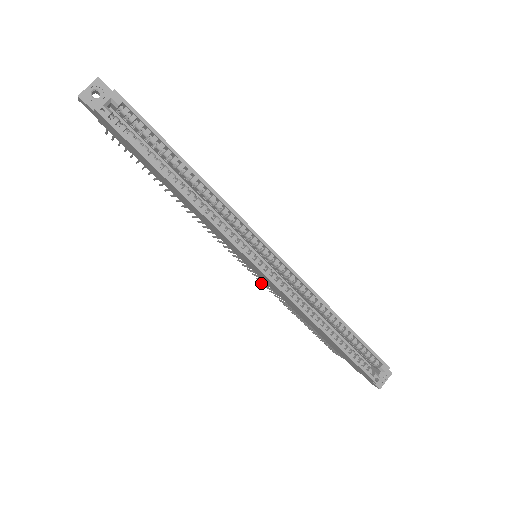
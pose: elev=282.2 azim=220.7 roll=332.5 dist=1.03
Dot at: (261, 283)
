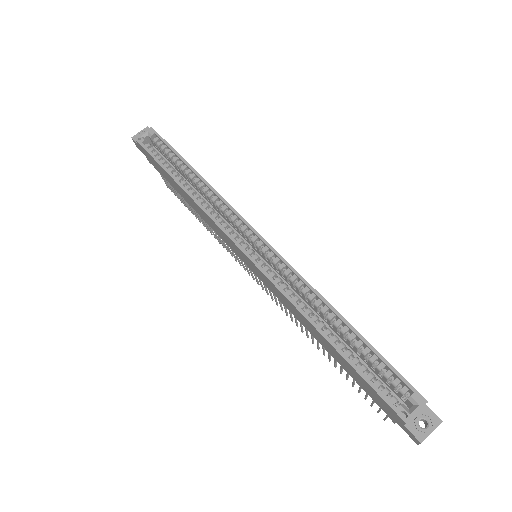
Dot at: (286, 314)
